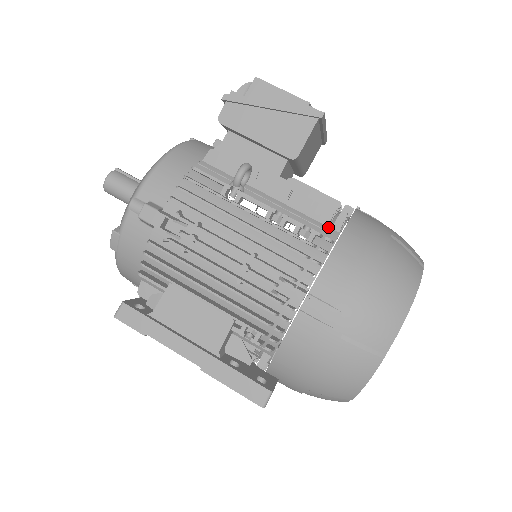
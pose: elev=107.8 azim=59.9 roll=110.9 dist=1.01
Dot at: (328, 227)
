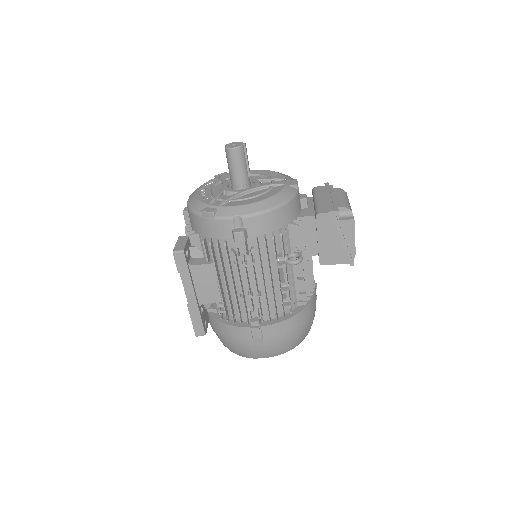
Dot at: (297, 301)
